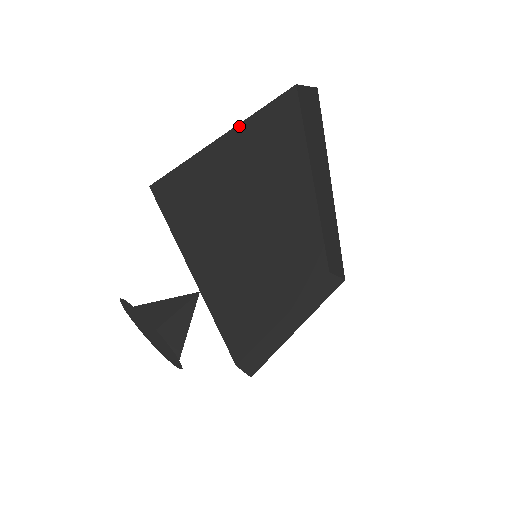
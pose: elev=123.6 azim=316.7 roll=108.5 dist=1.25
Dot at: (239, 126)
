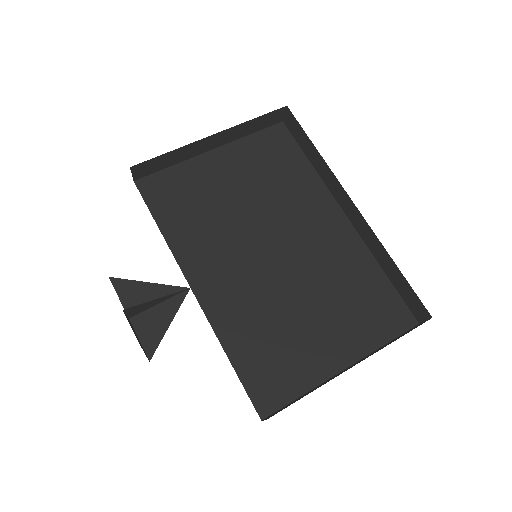
Dot at: (222, 148)
